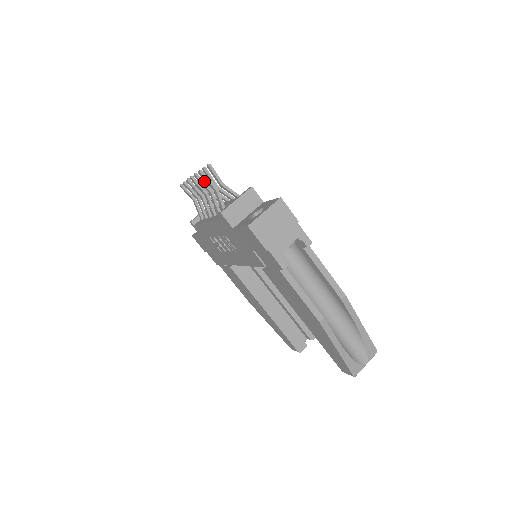
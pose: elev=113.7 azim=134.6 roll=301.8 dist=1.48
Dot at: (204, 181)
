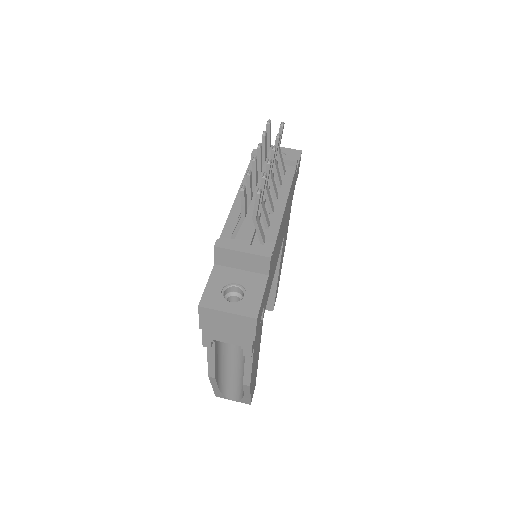
Dot at: (250, 187)
